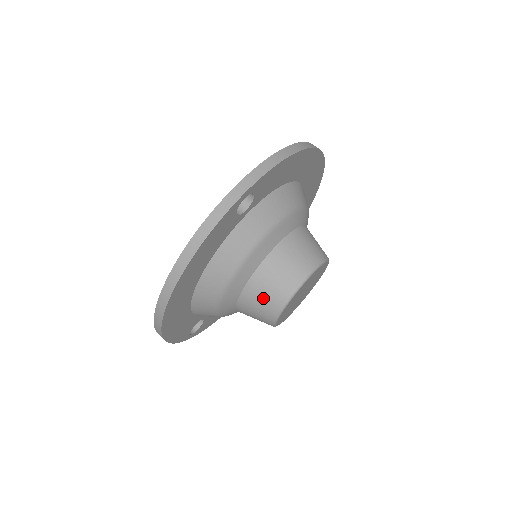
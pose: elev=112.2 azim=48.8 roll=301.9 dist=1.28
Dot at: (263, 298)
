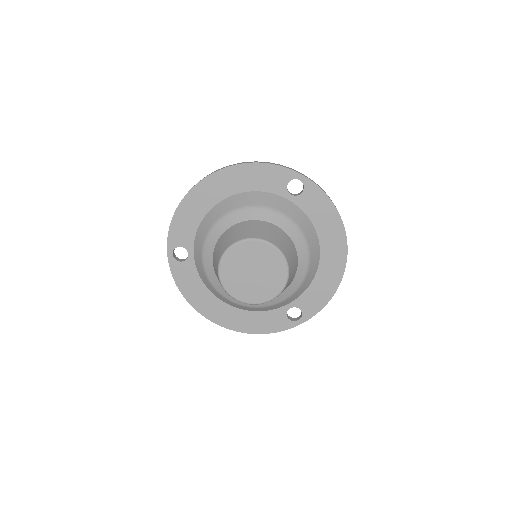
Dot at: (242, 230)
